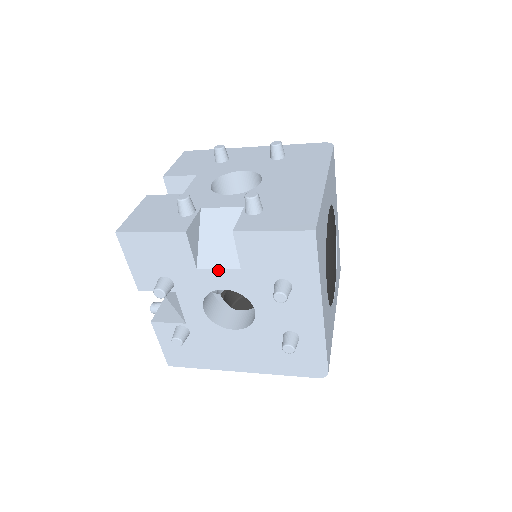
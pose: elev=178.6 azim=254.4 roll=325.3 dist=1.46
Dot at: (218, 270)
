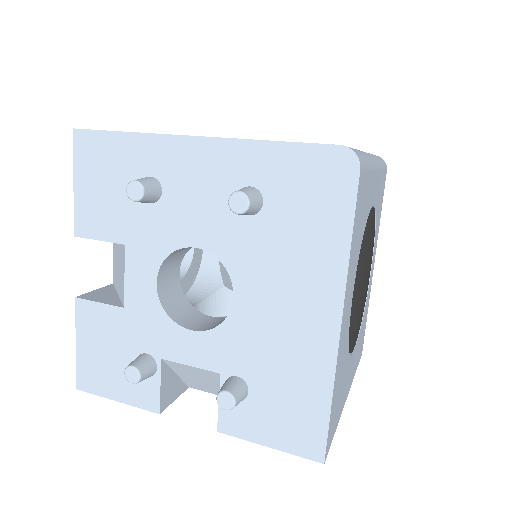
Dot at: (214, 393)
